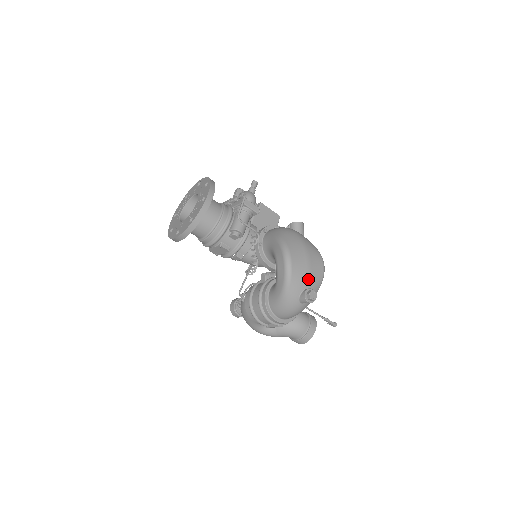
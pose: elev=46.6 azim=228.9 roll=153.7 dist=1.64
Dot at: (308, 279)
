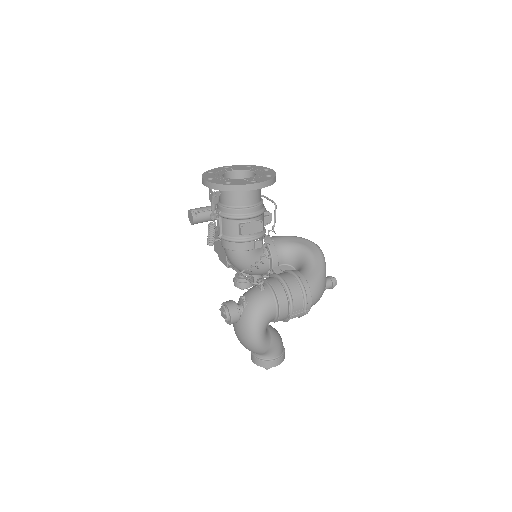
Dot at: occluded
